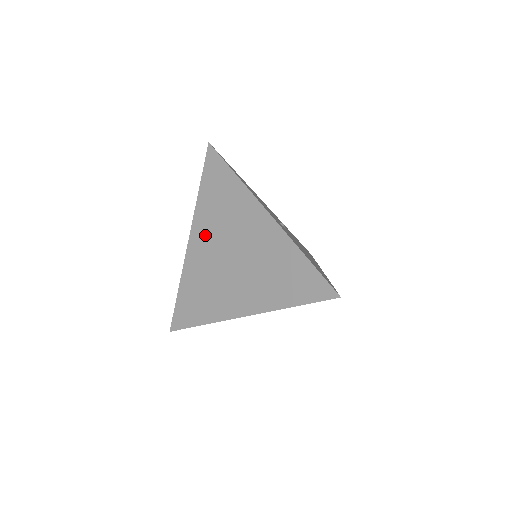
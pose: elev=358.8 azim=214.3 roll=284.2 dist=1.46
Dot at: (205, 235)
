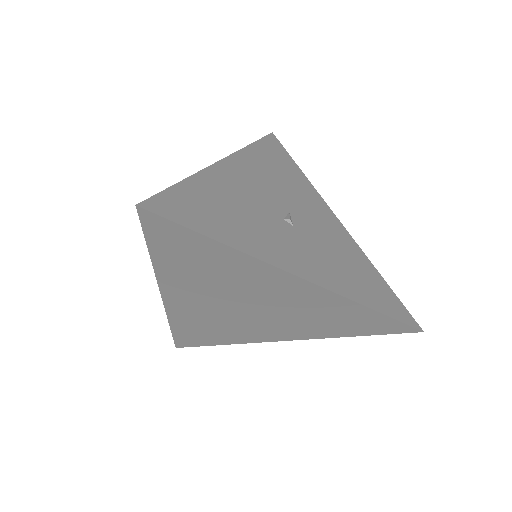
Dot at: (191, 295)
